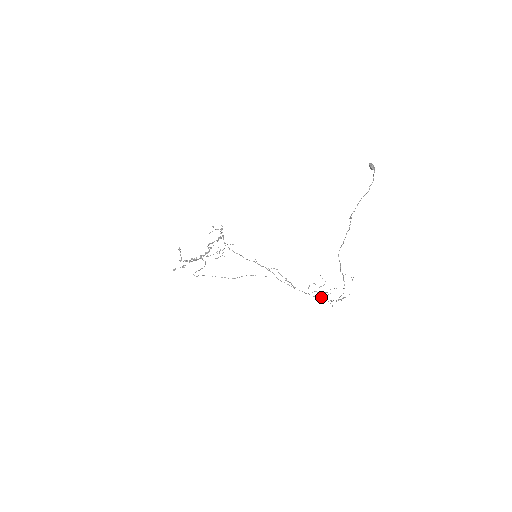
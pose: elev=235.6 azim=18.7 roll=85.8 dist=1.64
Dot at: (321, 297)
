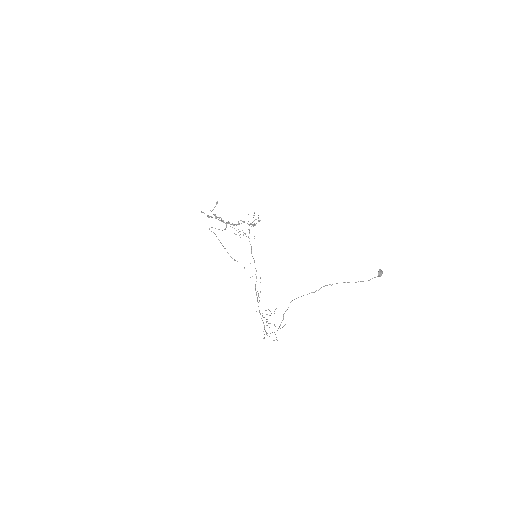
Dot at: occluded
